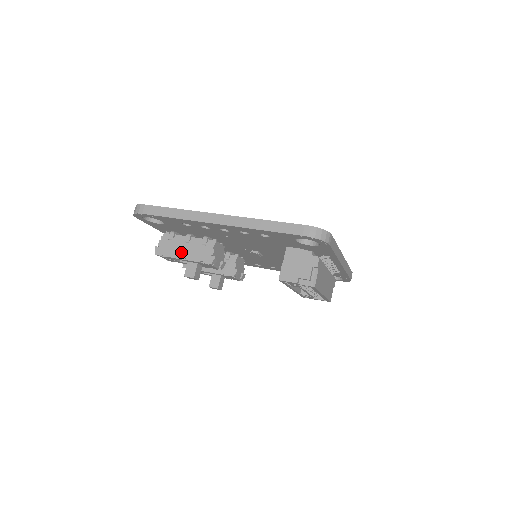
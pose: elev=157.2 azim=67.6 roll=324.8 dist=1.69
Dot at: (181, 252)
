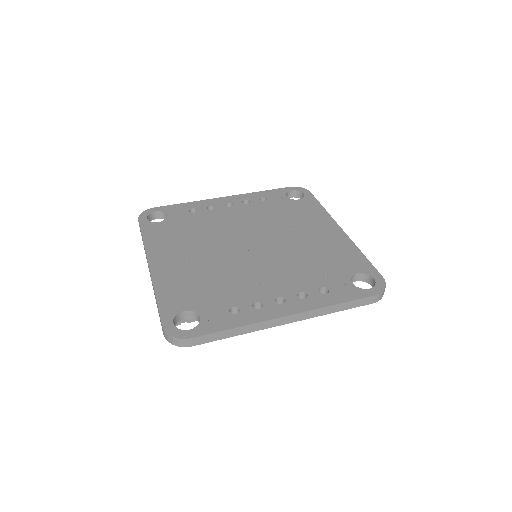
Dot at: occluded
